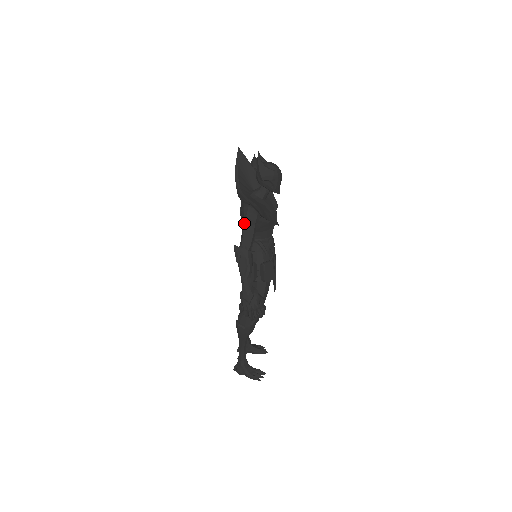
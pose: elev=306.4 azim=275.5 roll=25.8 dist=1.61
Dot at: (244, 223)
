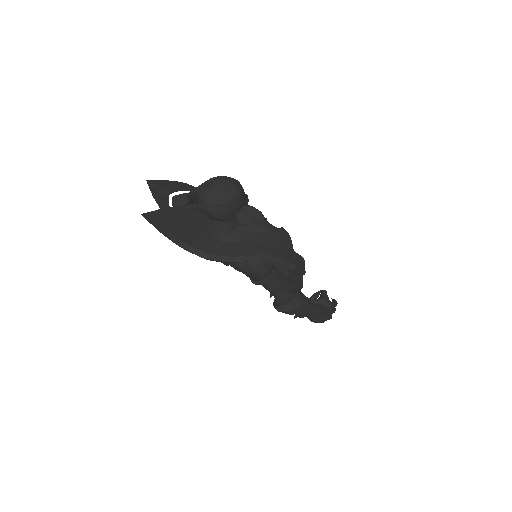
Dot at: (261, 281)
